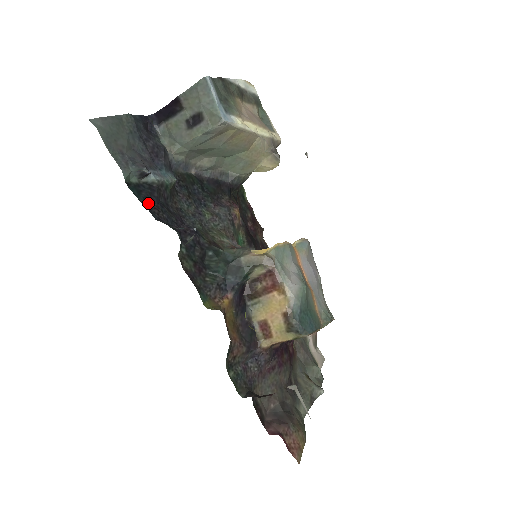
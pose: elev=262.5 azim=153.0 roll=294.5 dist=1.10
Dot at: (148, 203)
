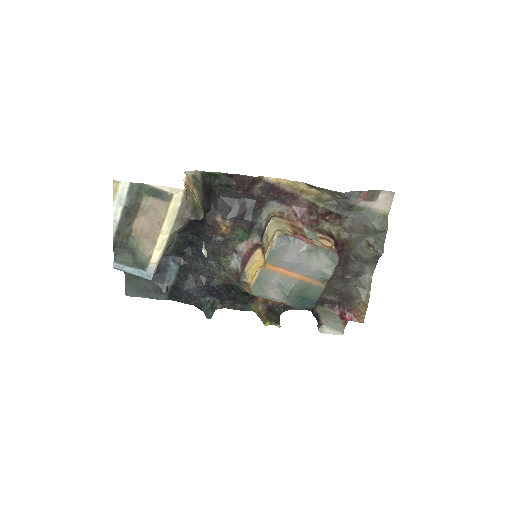
Dot at: (183, 299)
